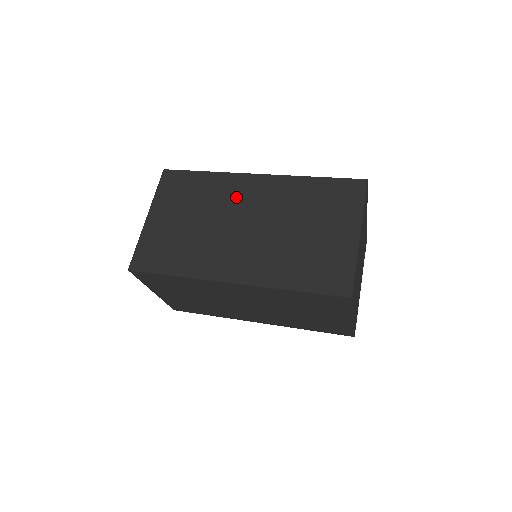
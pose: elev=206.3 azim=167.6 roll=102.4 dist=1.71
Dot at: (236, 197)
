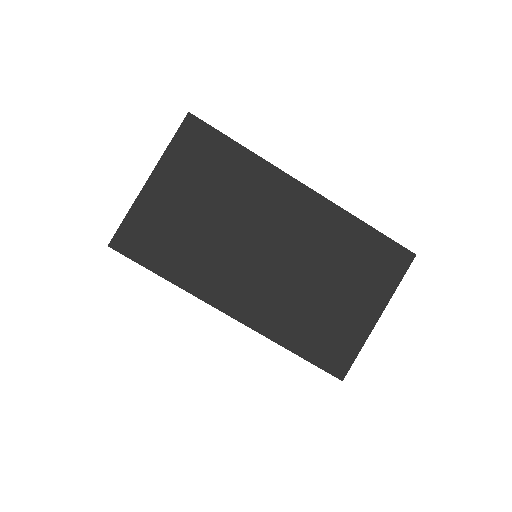
Dot at: (269, 206)
